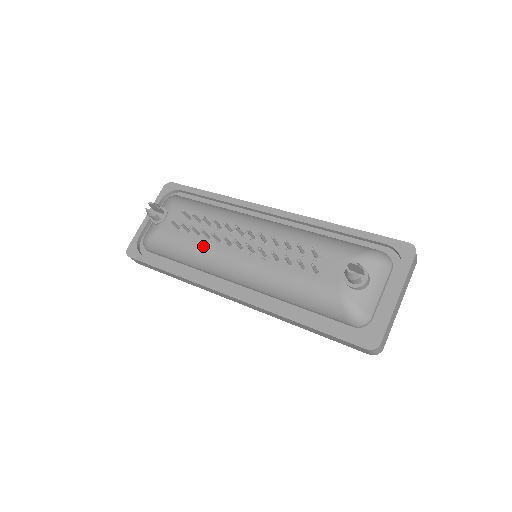
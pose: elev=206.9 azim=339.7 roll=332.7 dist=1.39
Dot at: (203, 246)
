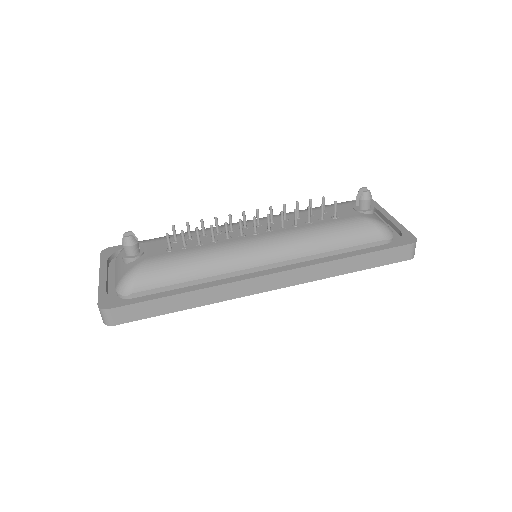
Dot at: (213, 247)
